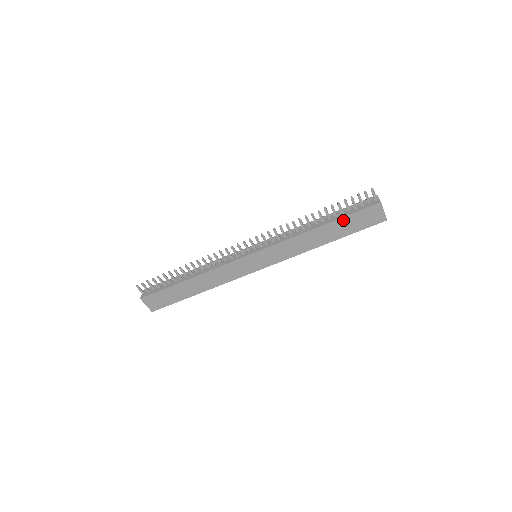
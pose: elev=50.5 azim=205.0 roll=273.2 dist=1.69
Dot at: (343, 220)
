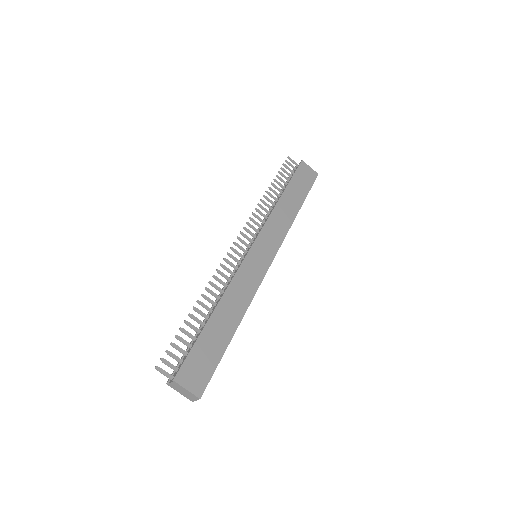
Dot at: (292, 184)
